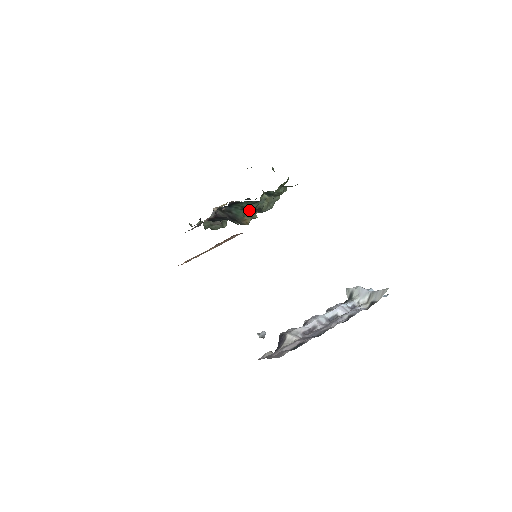
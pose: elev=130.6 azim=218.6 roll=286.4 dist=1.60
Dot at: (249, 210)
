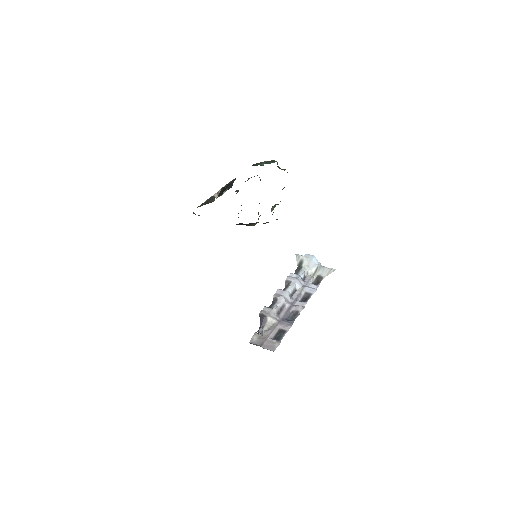
Dot at: (264, 223)
